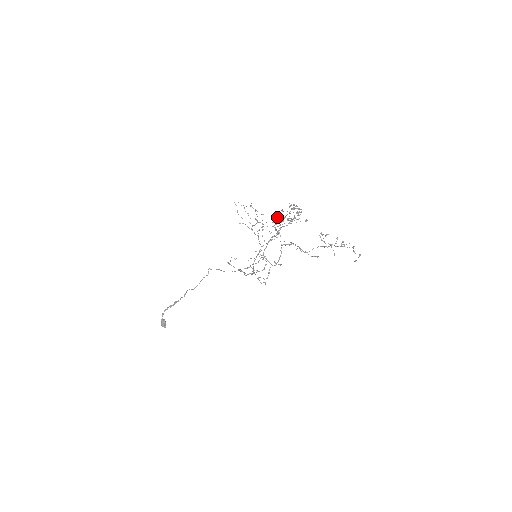
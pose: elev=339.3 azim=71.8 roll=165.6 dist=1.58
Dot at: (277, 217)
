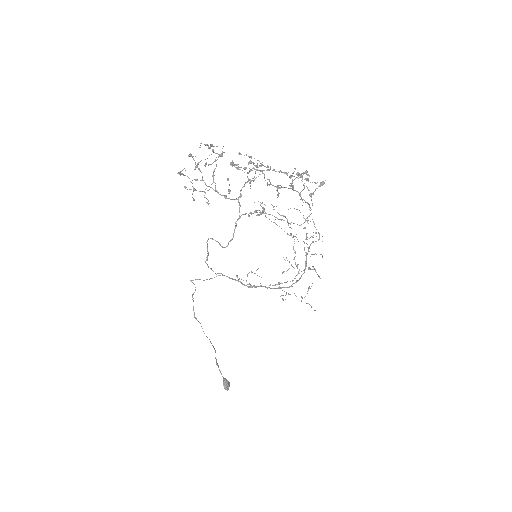
Dot at: (227, 180)
